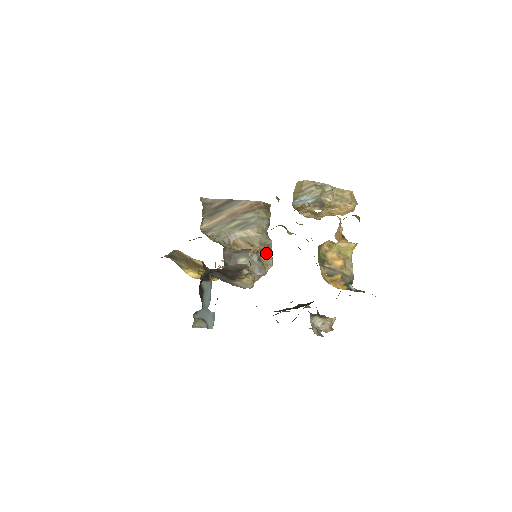
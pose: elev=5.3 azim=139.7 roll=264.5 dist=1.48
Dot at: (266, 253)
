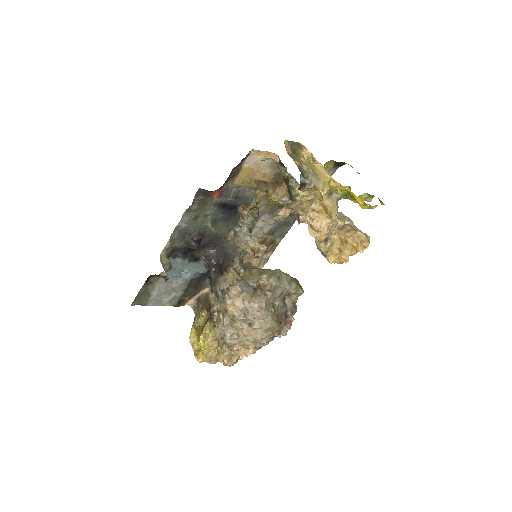
Dot at: (265, 291)
